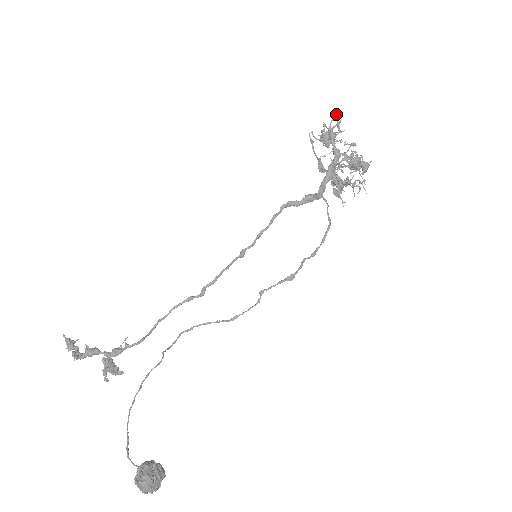
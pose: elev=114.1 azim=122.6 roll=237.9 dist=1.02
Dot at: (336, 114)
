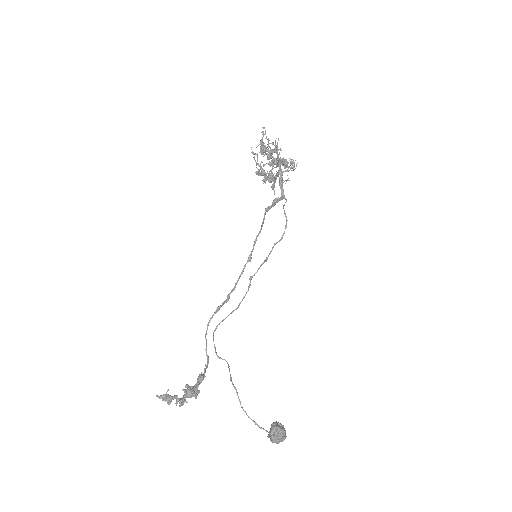
Dot at: (264, 128)
